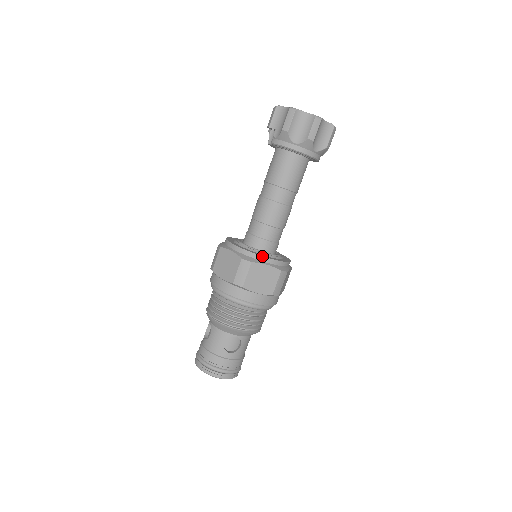
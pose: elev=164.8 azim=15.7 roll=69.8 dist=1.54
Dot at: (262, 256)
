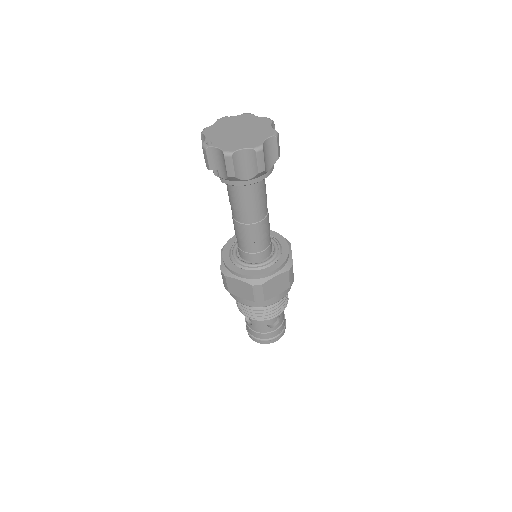
Dot at: (267, 273)
